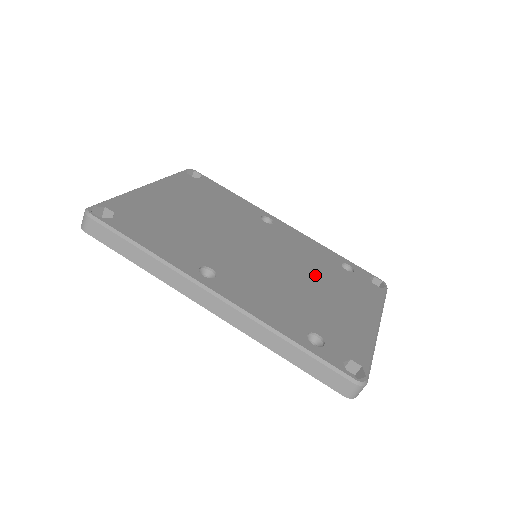
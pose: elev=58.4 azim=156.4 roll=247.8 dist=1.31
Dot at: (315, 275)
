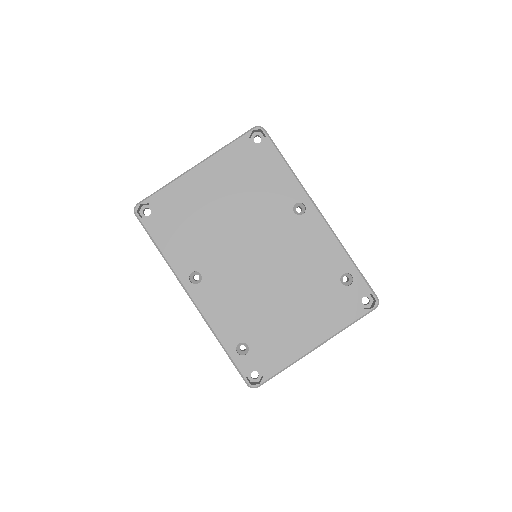
Dot at: (296, 287)
